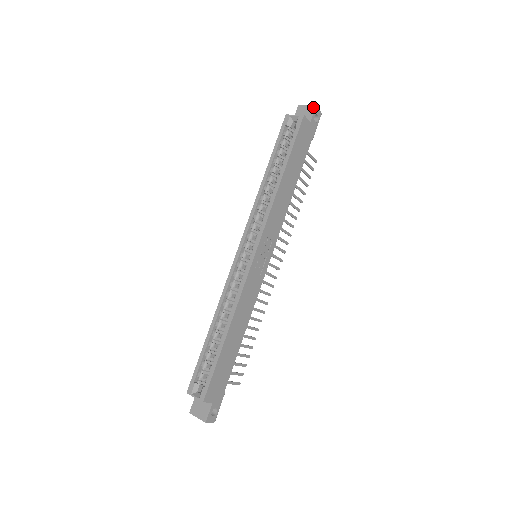
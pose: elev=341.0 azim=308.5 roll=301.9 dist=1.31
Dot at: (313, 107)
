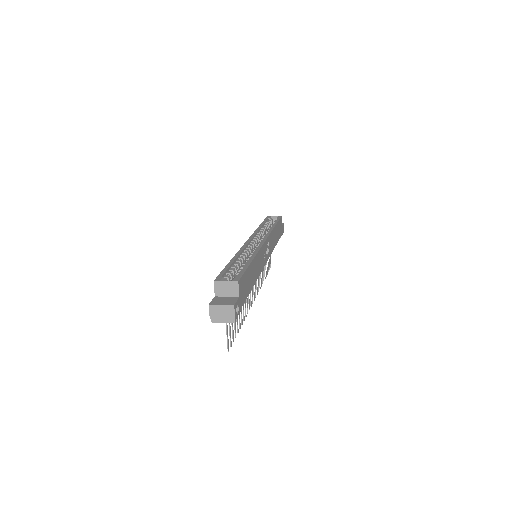
Dot at: (282, 223)
